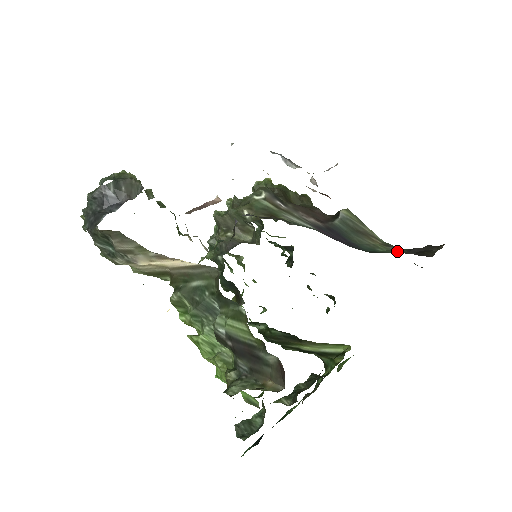
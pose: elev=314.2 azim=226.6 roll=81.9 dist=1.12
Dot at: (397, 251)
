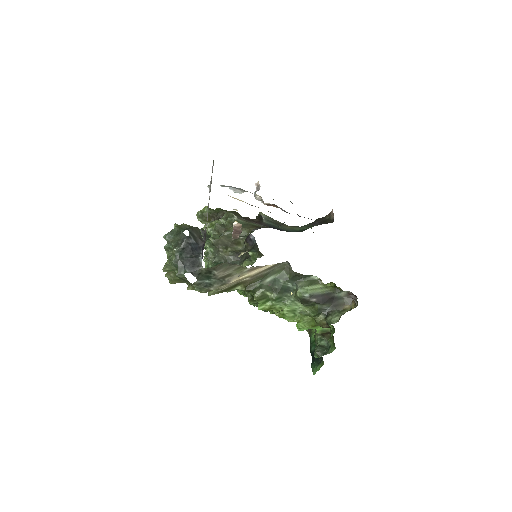
Dot at: (308, 227)
